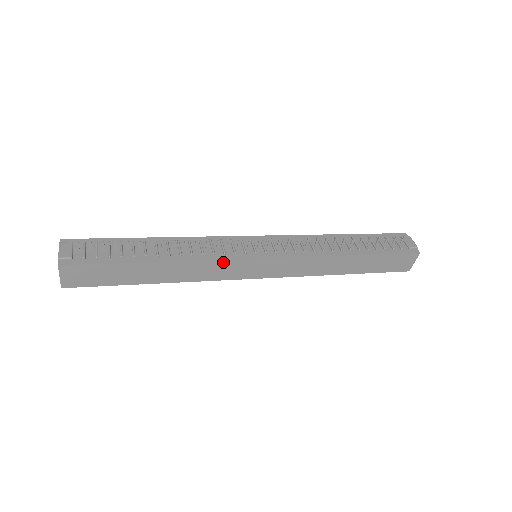
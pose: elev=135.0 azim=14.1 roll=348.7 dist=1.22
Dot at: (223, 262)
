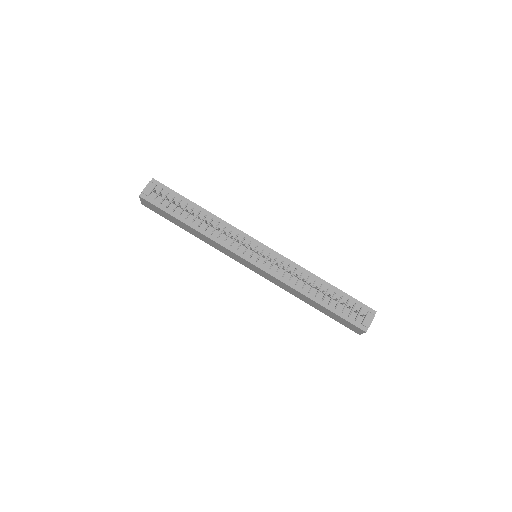
Dot at: (227, 249)
